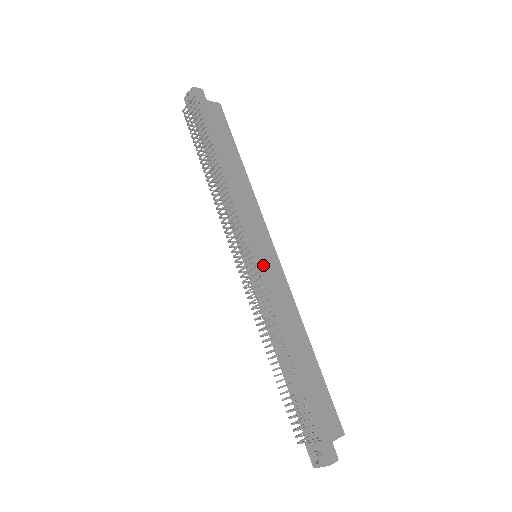
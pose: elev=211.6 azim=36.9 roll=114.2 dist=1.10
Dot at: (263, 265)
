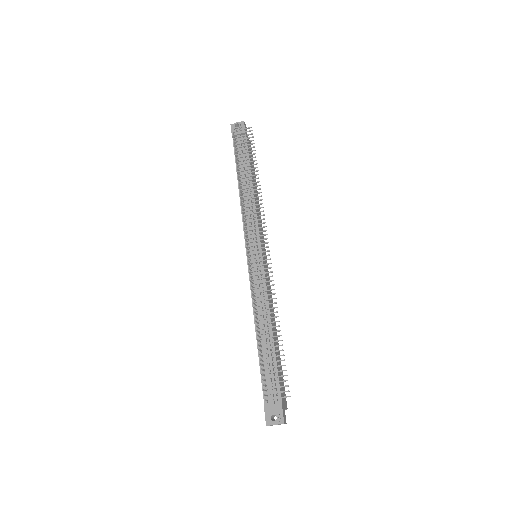
Dot at: (264, 263)
